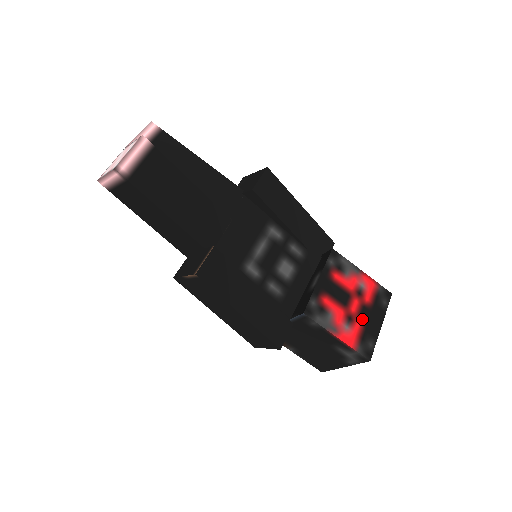
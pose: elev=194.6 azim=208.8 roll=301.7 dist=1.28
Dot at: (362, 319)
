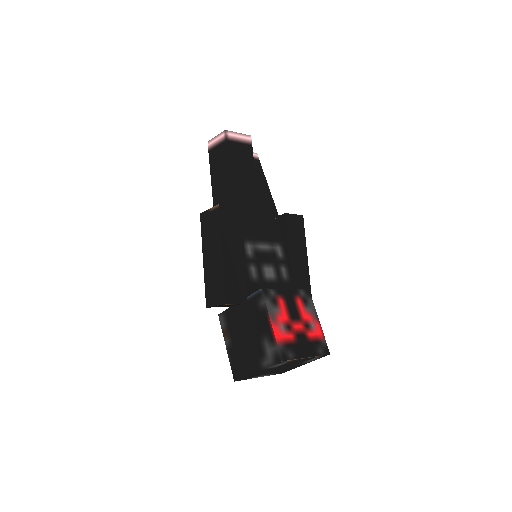
Dot at: (297, 338)
